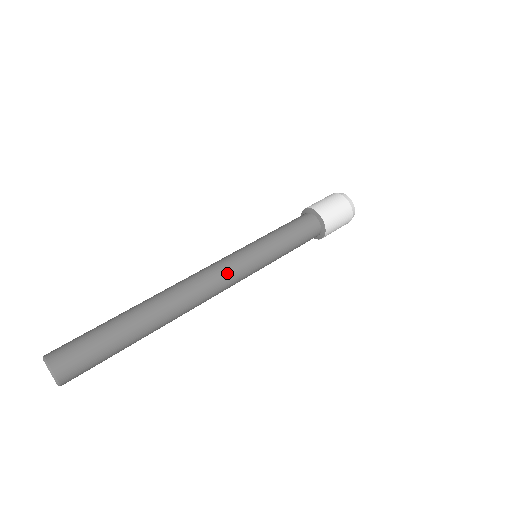
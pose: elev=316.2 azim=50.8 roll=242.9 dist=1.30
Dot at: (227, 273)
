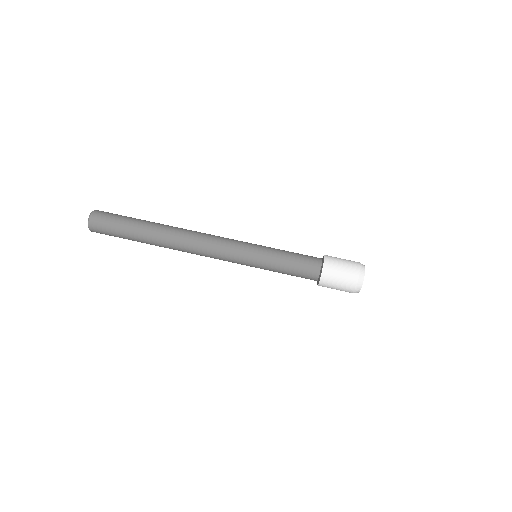
Dot at: (219, 259)
